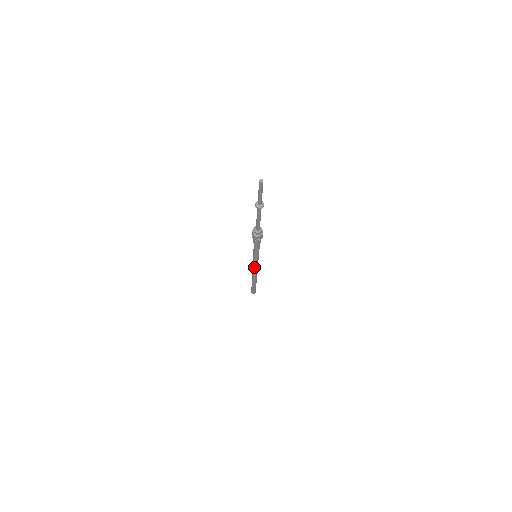
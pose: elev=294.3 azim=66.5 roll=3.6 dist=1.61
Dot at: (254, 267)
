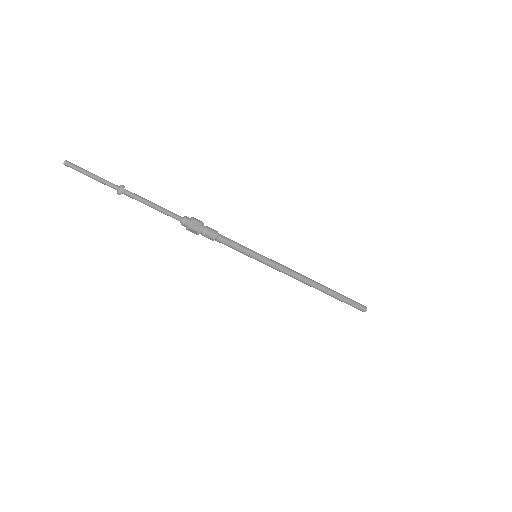
Dot at: (283, 271)
